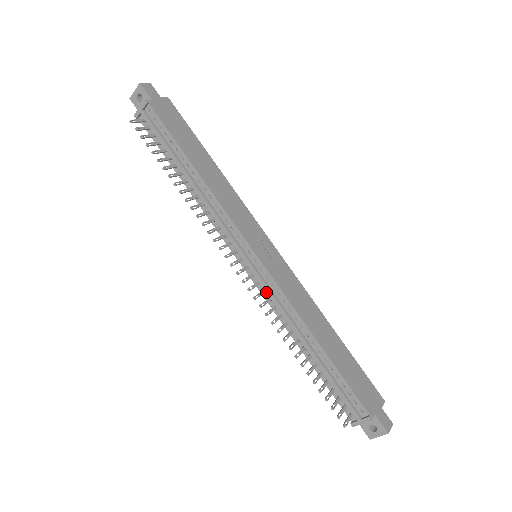
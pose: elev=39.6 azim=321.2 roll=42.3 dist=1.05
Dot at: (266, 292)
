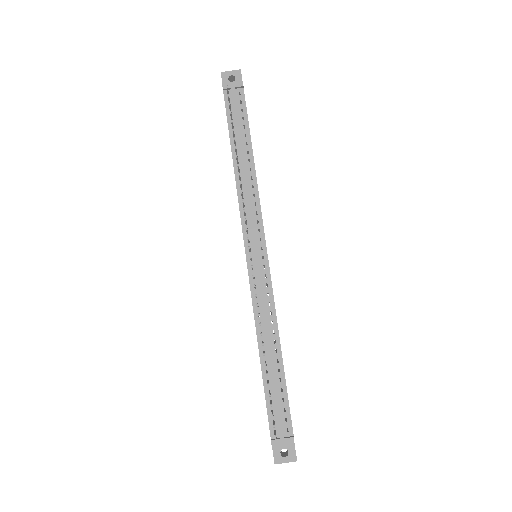
Dot at: (256, 288)
